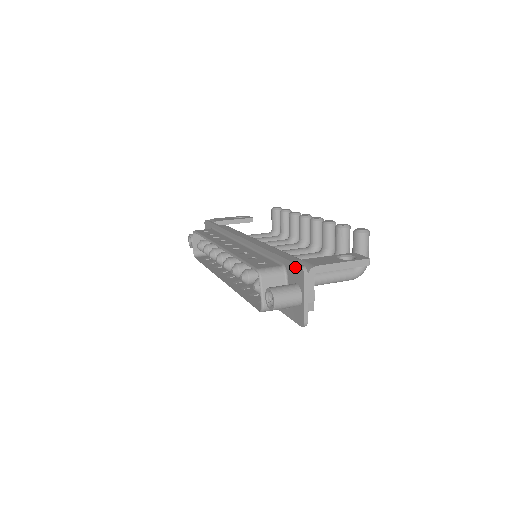
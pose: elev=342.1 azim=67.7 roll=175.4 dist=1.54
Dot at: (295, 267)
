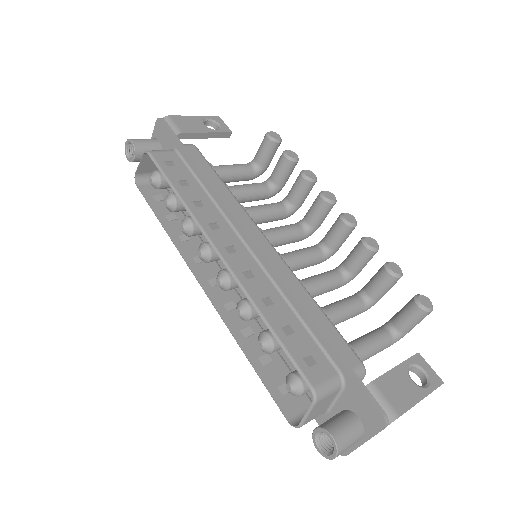
Dot at: (369, 404)
